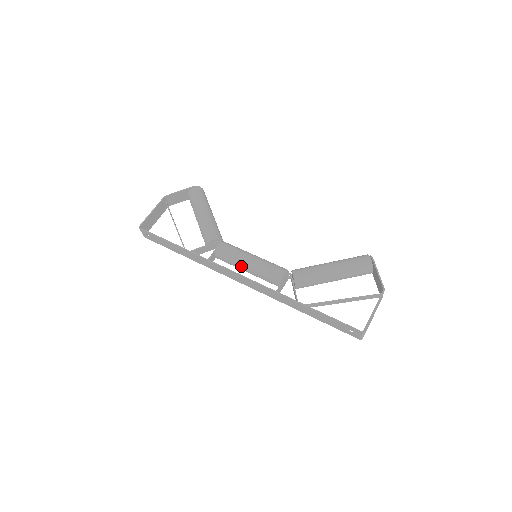
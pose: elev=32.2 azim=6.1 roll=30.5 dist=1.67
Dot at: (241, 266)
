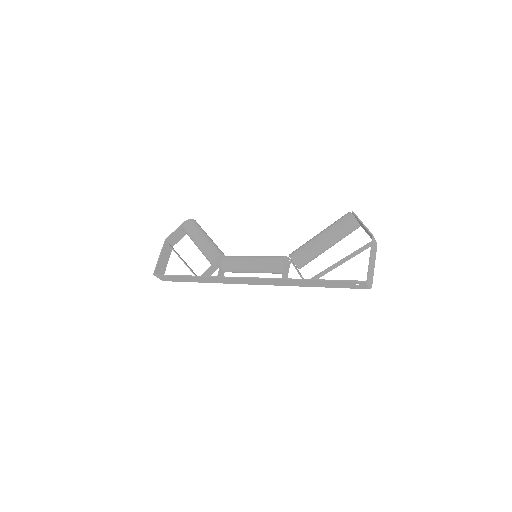
Dot at: (246, 270)
